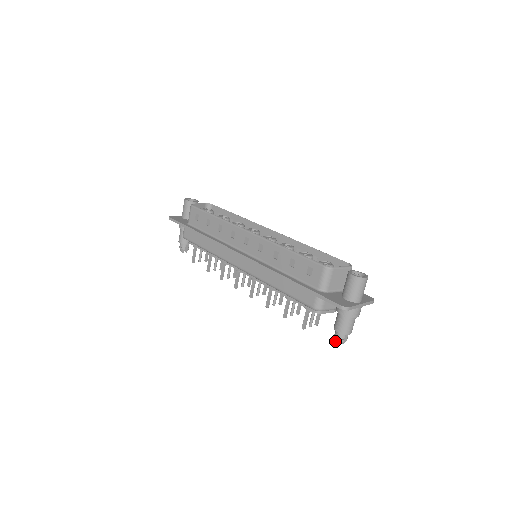
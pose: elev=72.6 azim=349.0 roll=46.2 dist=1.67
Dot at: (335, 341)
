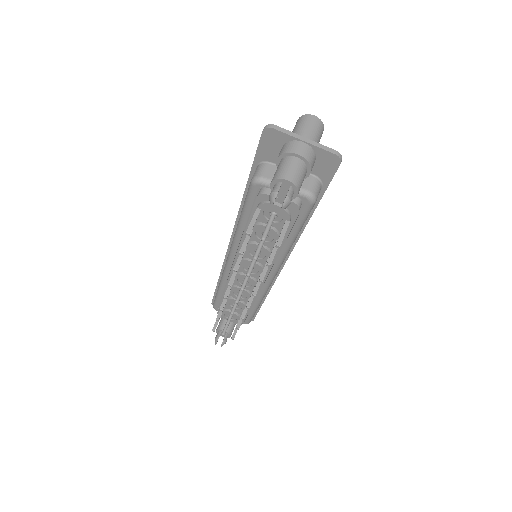
Dot at: occluded
